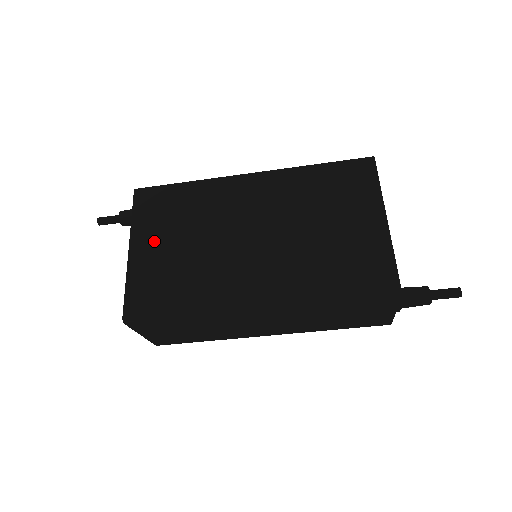
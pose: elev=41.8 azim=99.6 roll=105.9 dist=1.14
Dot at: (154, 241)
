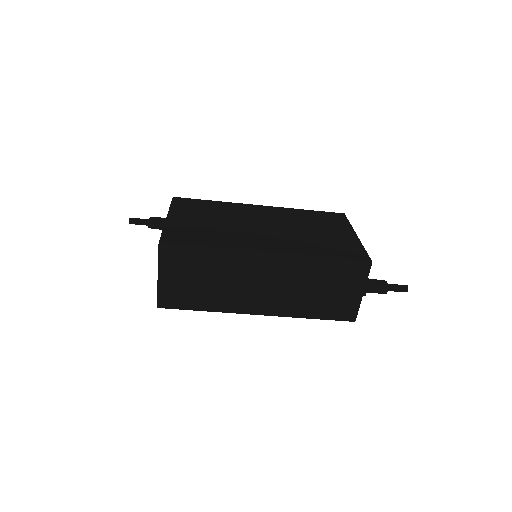
Dot at: (188, 217)
